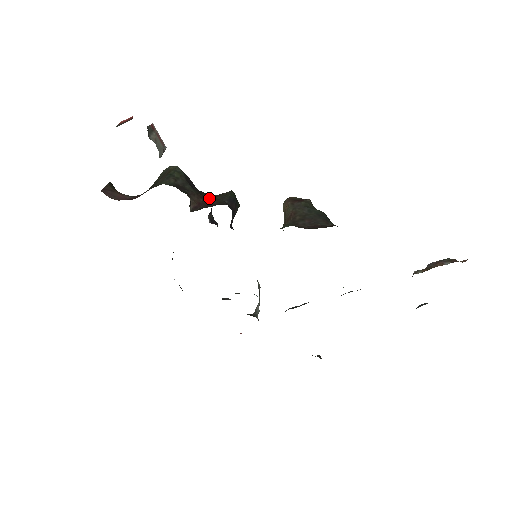
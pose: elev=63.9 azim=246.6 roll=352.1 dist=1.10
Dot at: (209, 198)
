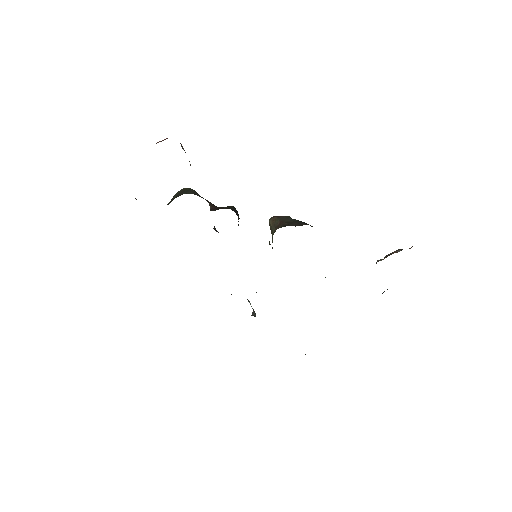
Dot at: (219, 207)
